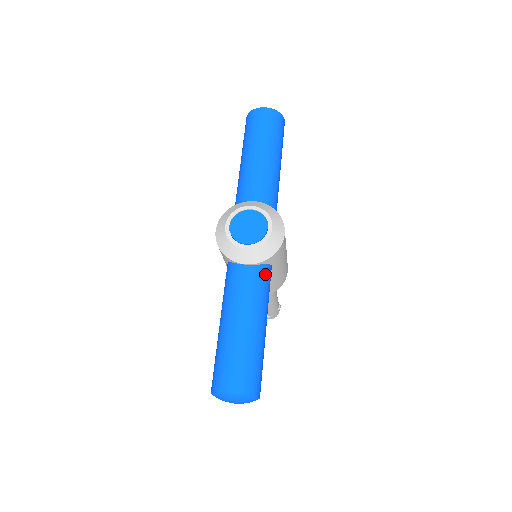
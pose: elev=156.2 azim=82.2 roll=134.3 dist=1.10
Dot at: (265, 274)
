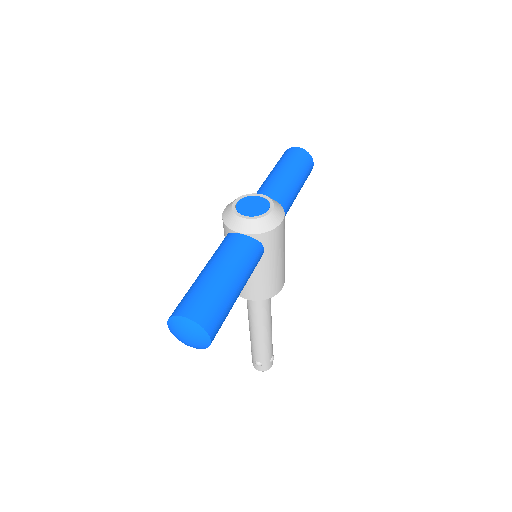
Dot at: (255, 247)
